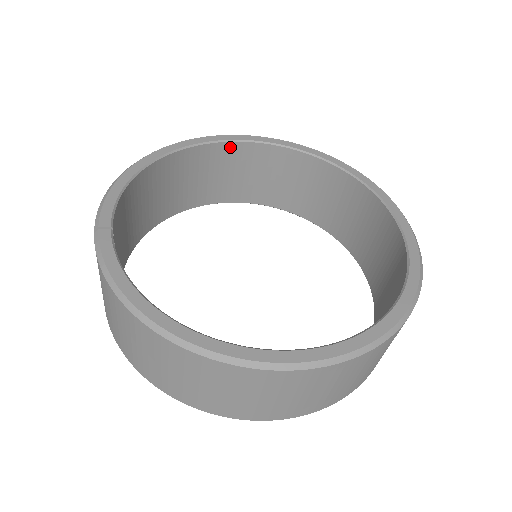
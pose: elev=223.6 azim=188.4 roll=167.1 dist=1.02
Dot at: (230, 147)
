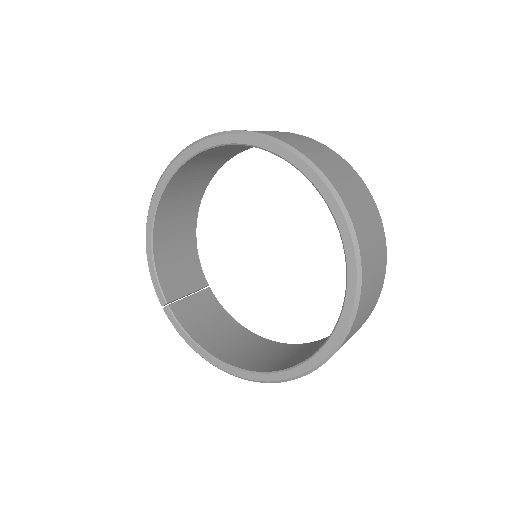
Dot at: (185, 166)
